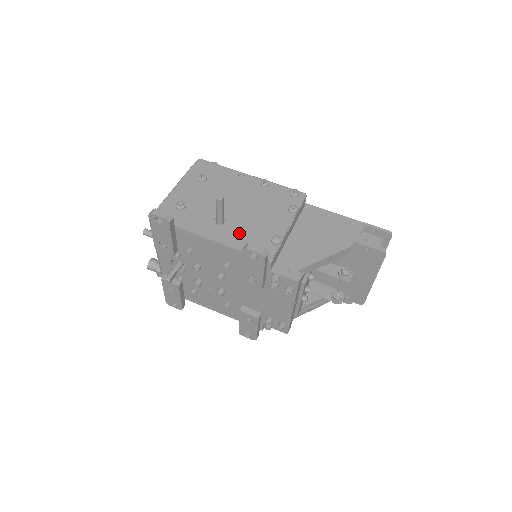
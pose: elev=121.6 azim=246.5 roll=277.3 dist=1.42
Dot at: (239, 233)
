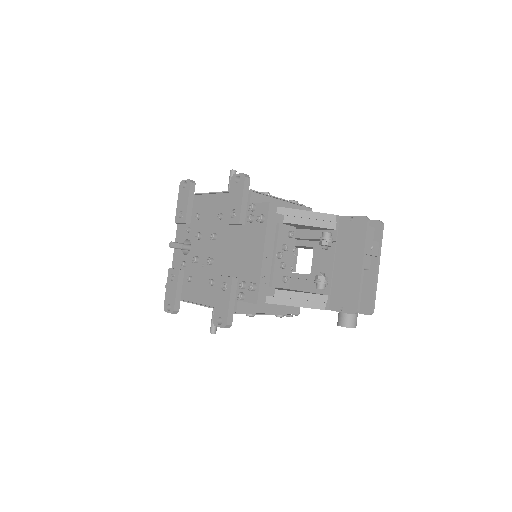
Dot at: occluded
